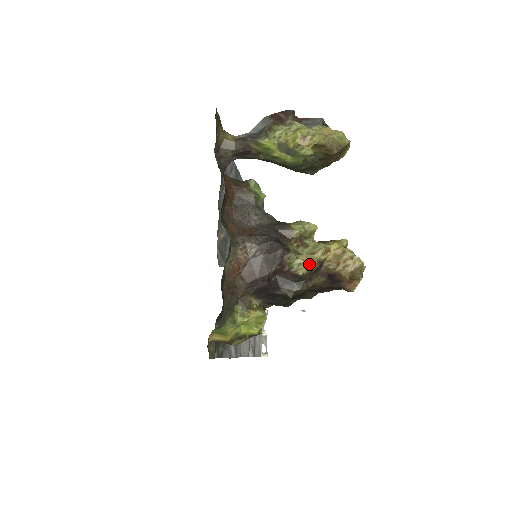
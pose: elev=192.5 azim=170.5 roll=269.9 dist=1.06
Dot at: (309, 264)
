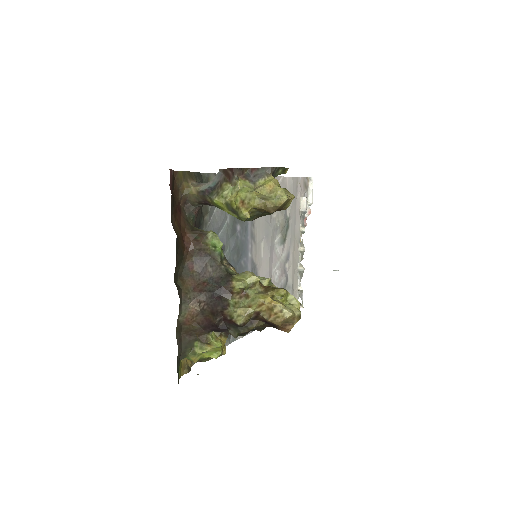
Dot at: (245, 316)
